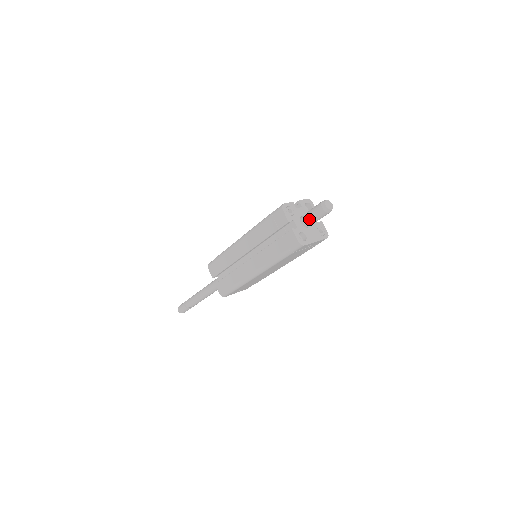
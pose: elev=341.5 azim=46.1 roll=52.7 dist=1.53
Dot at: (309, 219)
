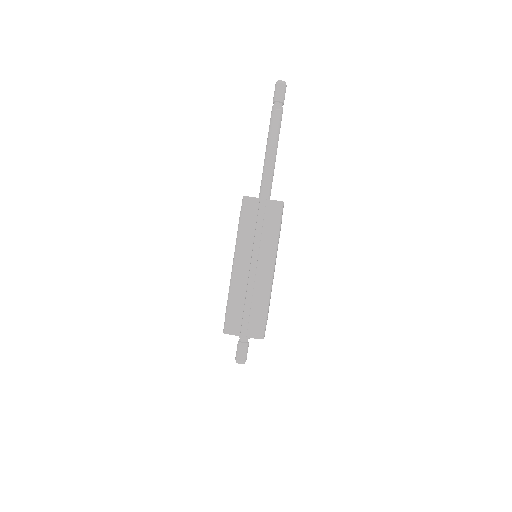
Dot at: (238, 341)
